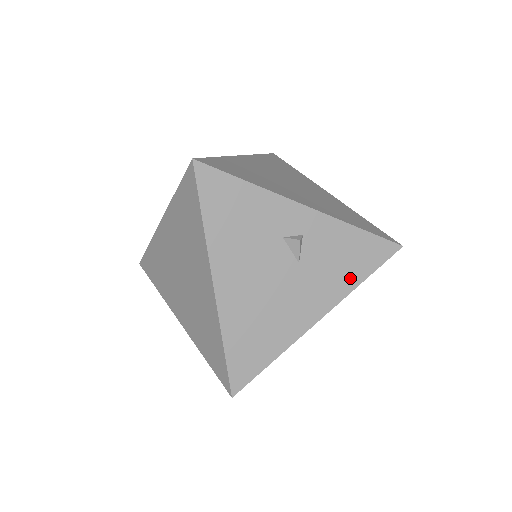
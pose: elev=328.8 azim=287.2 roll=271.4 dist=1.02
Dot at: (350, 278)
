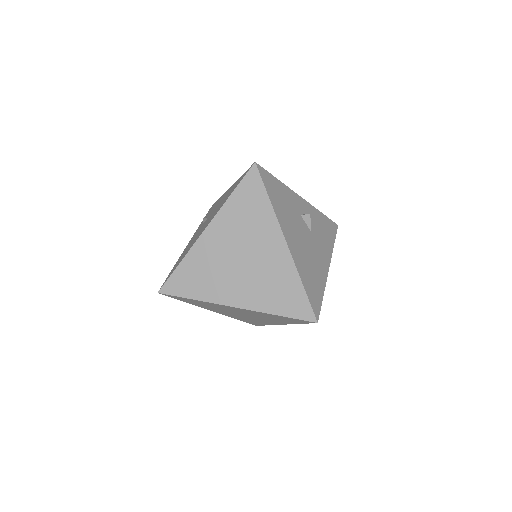
Dot at: (329, 242)
